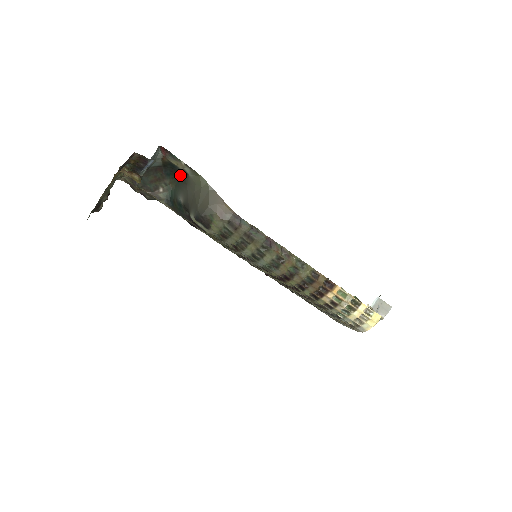
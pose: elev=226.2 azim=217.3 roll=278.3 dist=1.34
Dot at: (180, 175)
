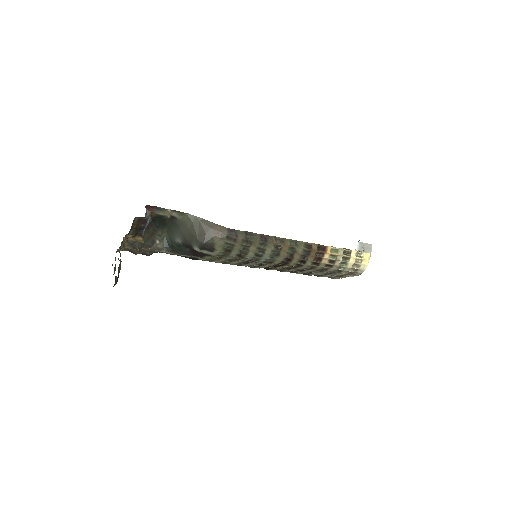
Dot at: (168, 222)
